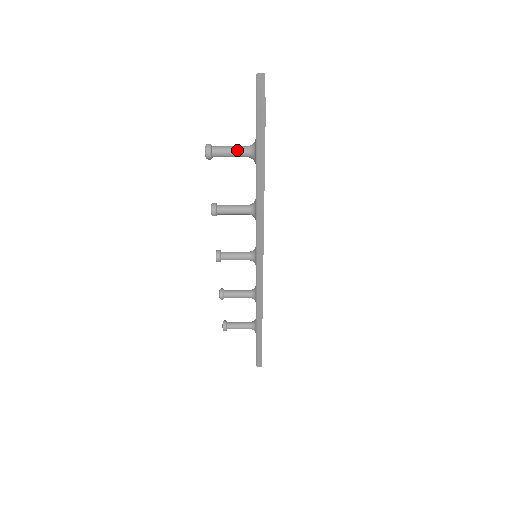
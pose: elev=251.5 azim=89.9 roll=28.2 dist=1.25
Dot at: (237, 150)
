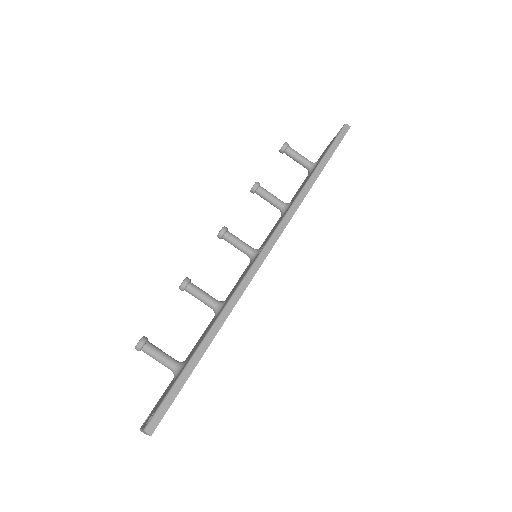
Dot at: (304, 157)
